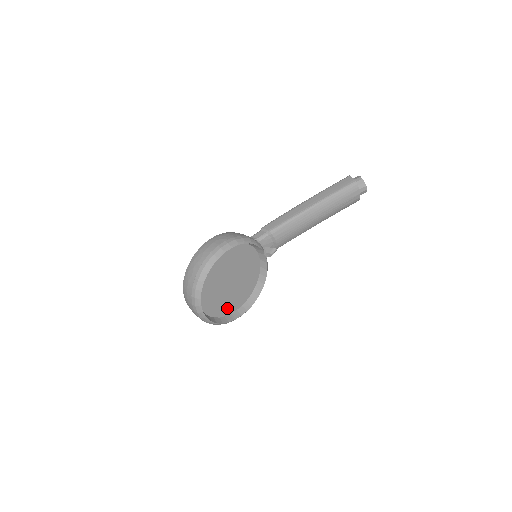
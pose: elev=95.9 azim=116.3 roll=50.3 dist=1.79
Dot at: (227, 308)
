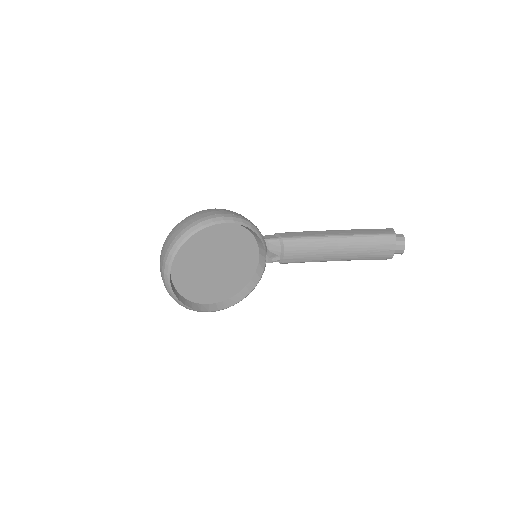
Dot at: (199, 294)
